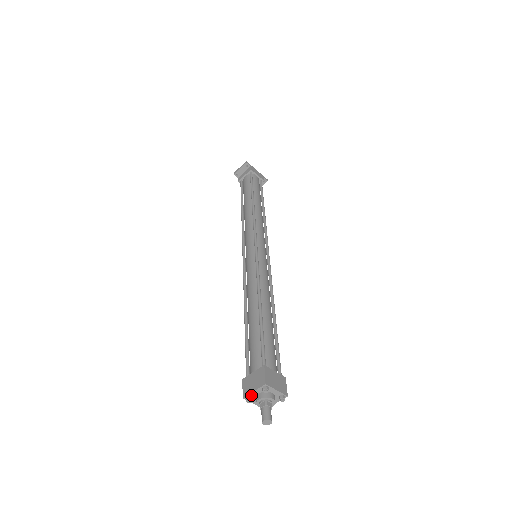
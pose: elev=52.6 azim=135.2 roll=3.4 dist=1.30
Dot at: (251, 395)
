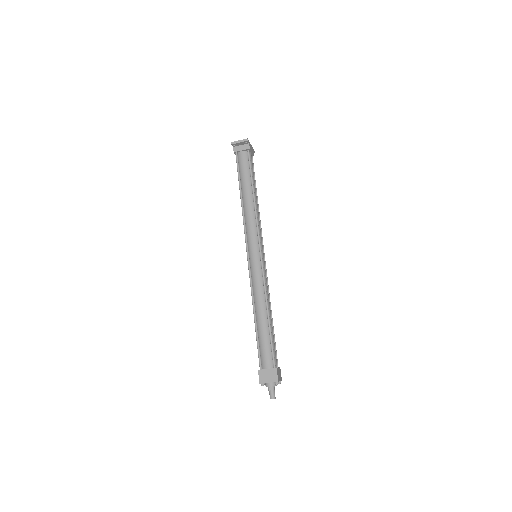
Dot at: (265, 383)
